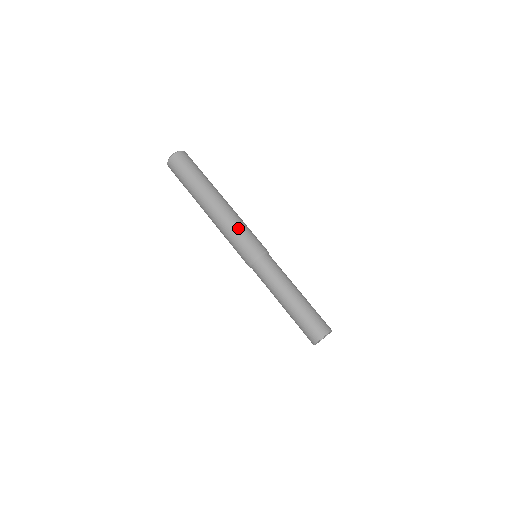
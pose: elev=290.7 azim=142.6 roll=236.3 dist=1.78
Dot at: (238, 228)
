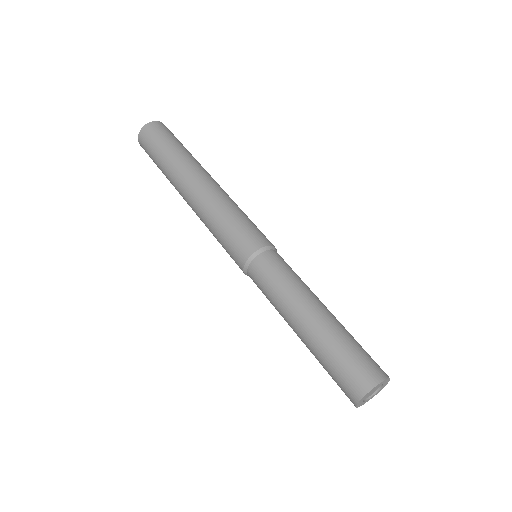
Dot at: (239, 209)
